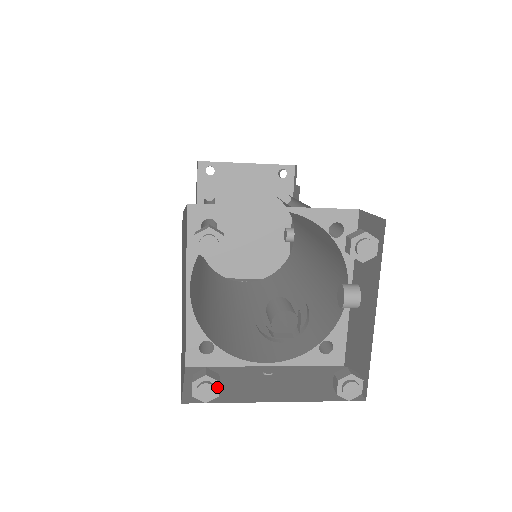
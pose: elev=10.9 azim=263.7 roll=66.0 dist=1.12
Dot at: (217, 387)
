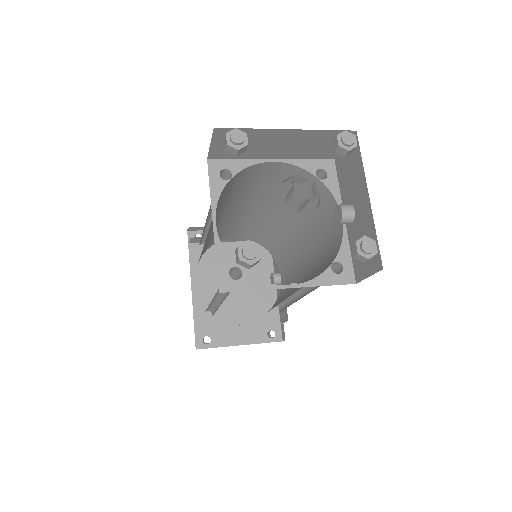
Dot at: (259, 250)
